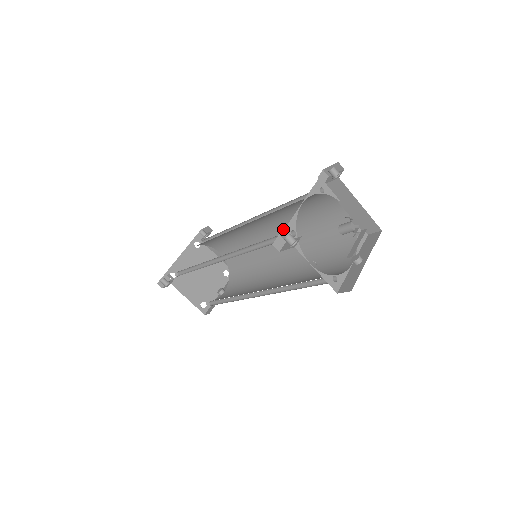
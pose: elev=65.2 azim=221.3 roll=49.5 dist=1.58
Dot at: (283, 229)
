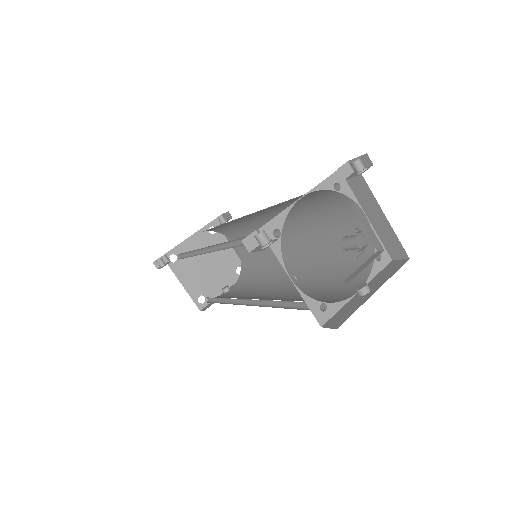
Dot at: (297, 231)
